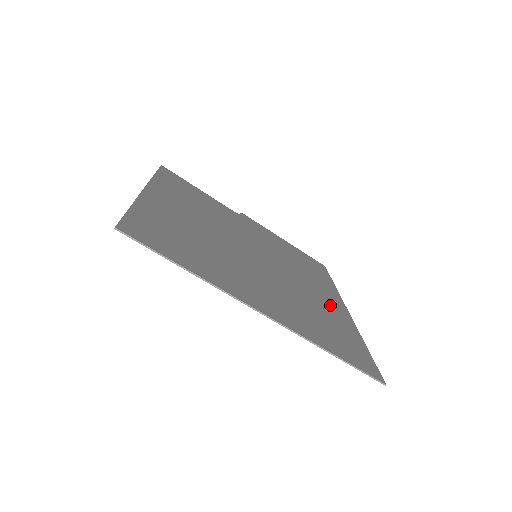
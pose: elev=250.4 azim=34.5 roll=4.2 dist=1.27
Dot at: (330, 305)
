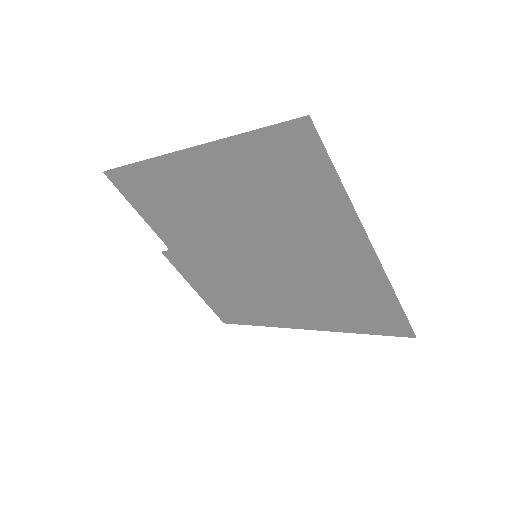
Dot at: (307, 313)
